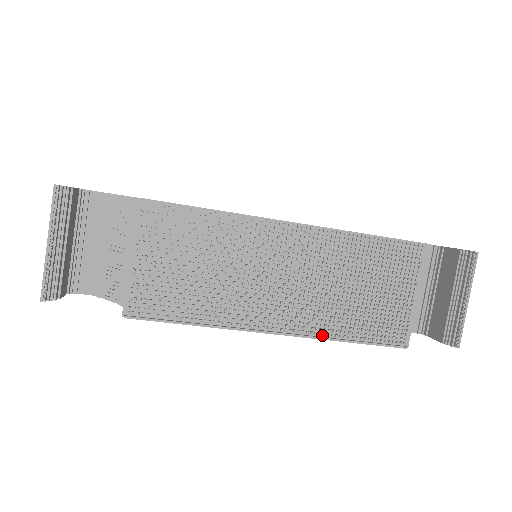
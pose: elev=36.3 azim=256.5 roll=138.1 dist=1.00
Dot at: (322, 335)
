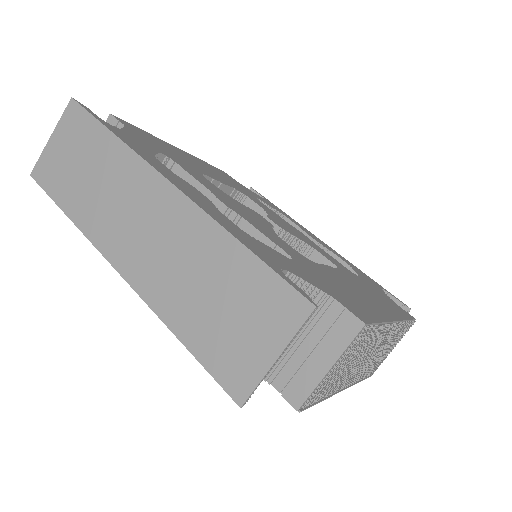
Dot at: (355, 381)
